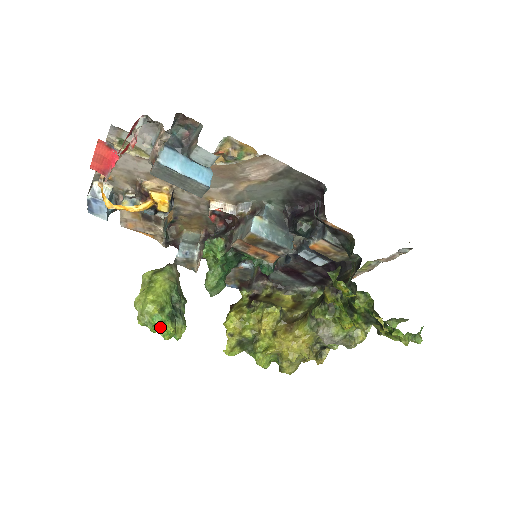
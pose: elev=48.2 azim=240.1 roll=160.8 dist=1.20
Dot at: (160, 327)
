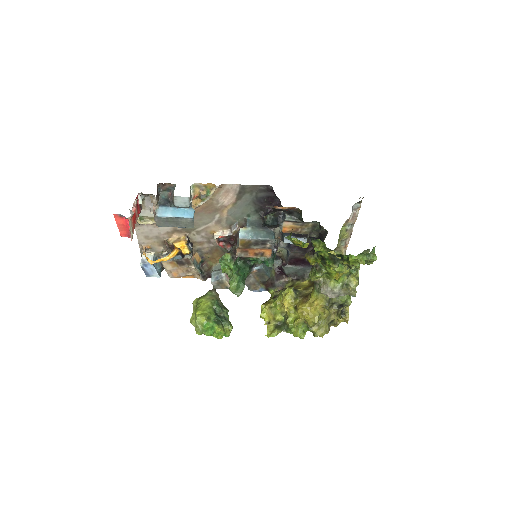
Dot at: (212, 331)
